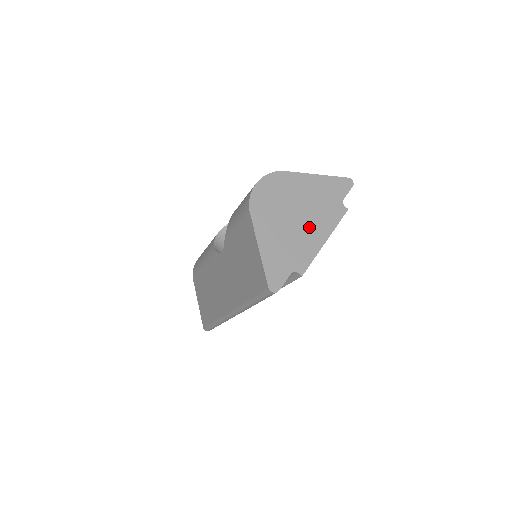
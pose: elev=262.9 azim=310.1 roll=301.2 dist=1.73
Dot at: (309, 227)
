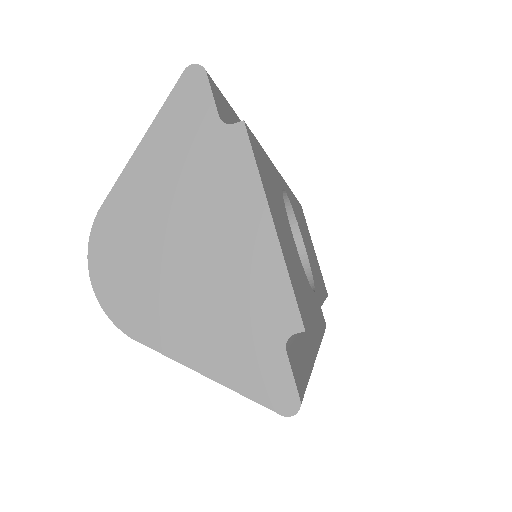
Dot at: (226, 240)
